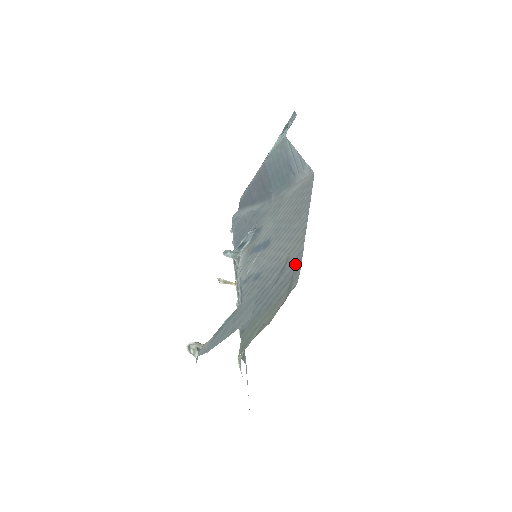
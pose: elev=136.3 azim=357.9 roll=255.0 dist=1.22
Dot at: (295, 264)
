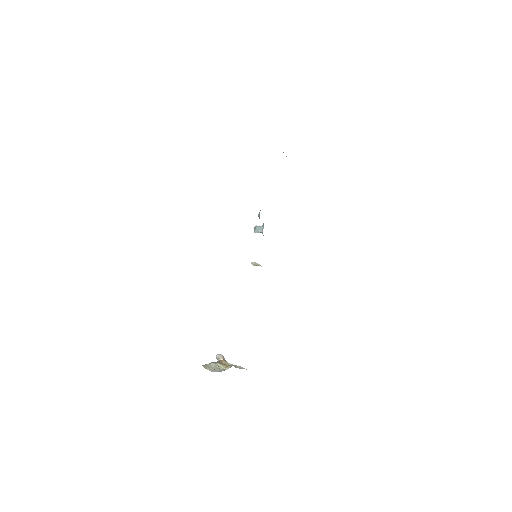
Dot at: occluded
